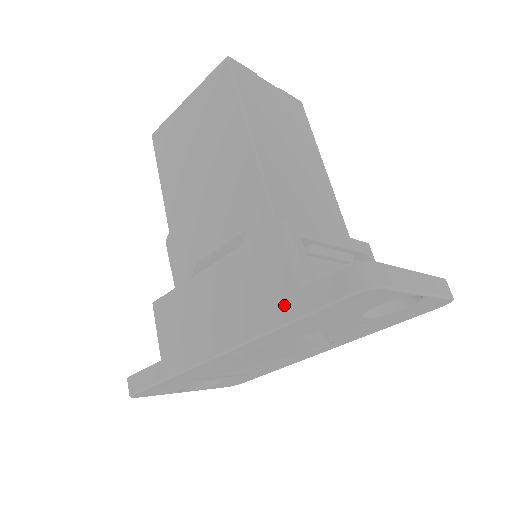
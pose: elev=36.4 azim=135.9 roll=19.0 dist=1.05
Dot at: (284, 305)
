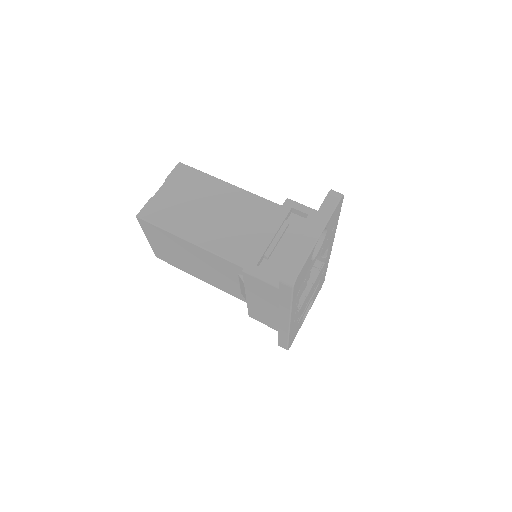
Dot at: (282, 301)
